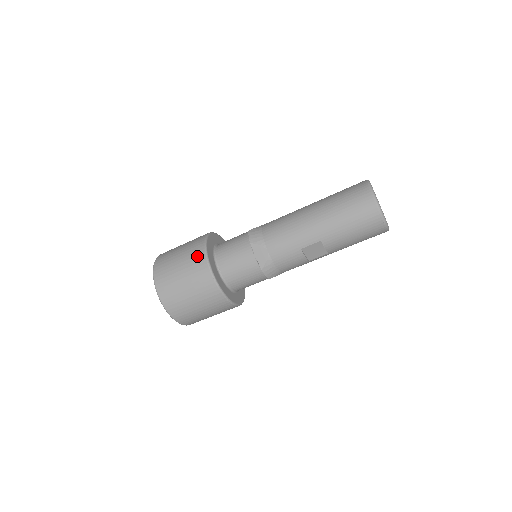
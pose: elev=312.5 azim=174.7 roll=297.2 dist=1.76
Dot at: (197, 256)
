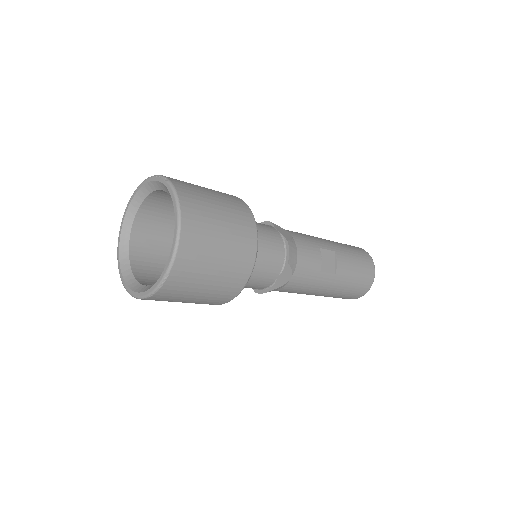
Dot at: occluded
